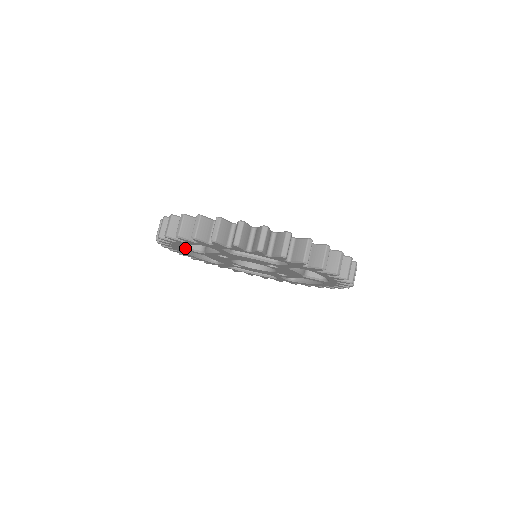
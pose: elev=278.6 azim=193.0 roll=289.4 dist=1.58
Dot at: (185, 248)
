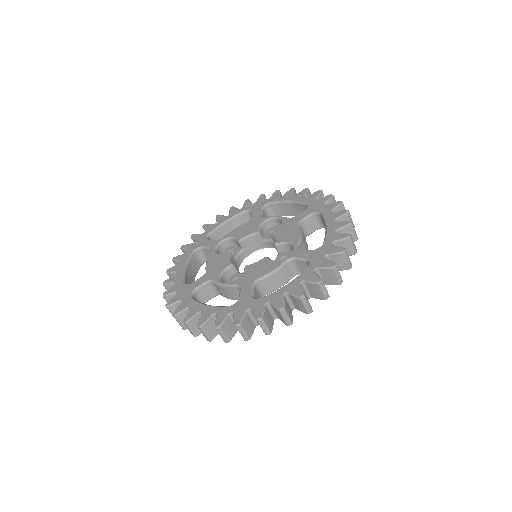
Dot at: occluded
